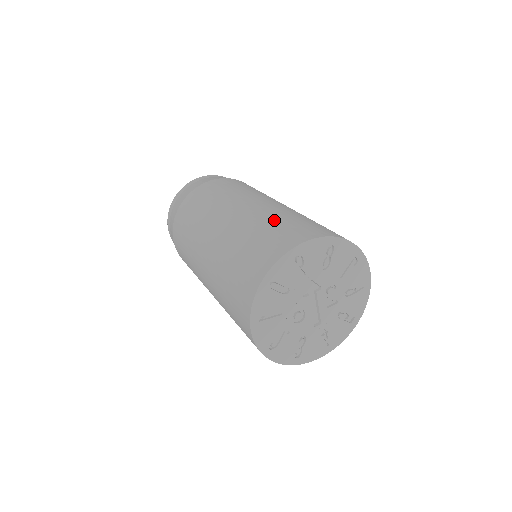
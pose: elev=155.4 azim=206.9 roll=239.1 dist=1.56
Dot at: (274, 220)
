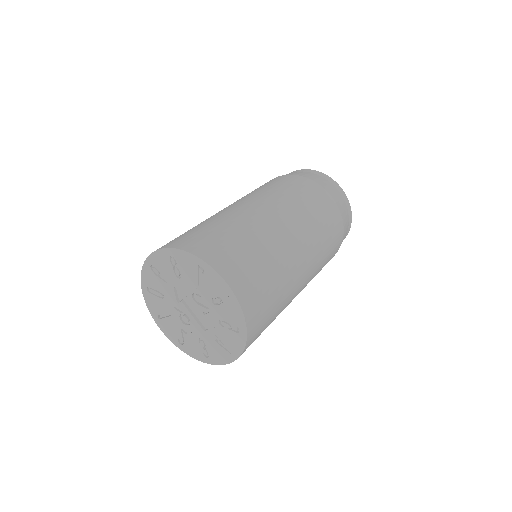
Dot at: occluded
